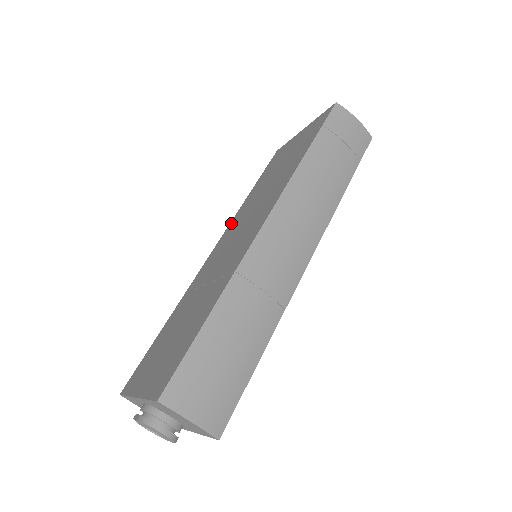
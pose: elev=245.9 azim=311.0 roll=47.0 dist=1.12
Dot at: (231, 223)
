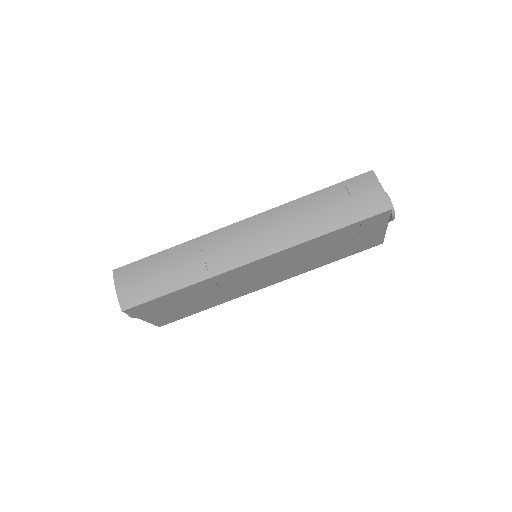
Dot at: occluded
